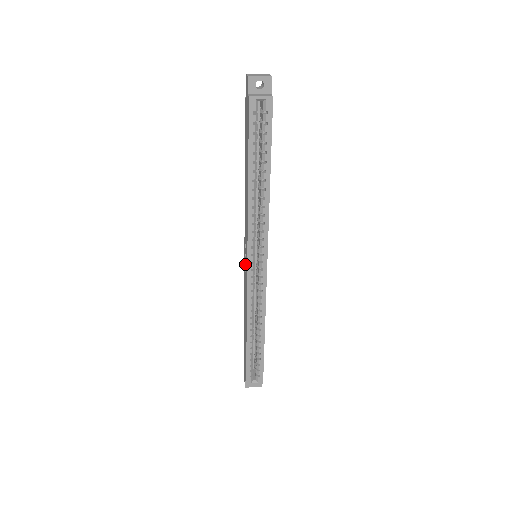
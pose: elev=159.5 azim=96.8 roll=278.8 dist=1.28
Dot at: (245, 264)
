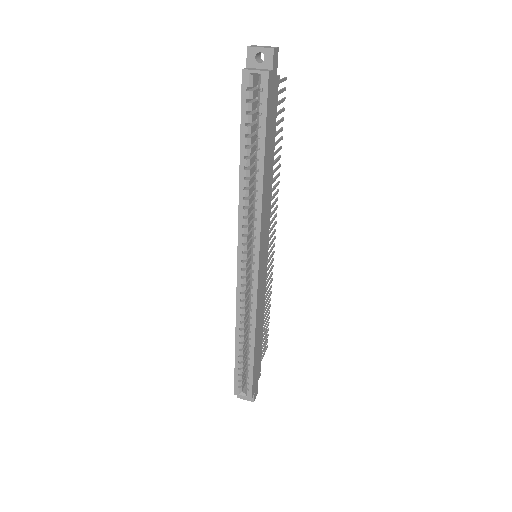
Dot at: occluded
